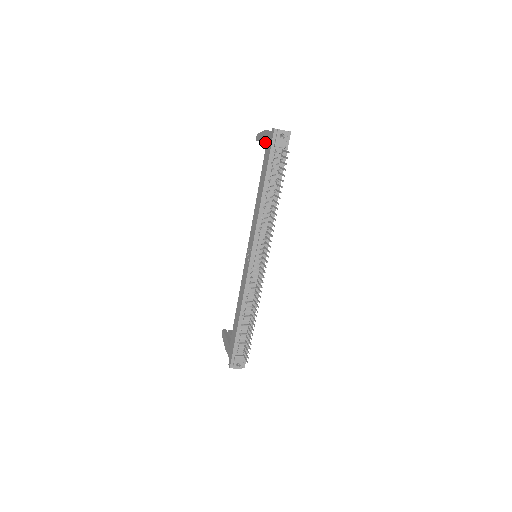
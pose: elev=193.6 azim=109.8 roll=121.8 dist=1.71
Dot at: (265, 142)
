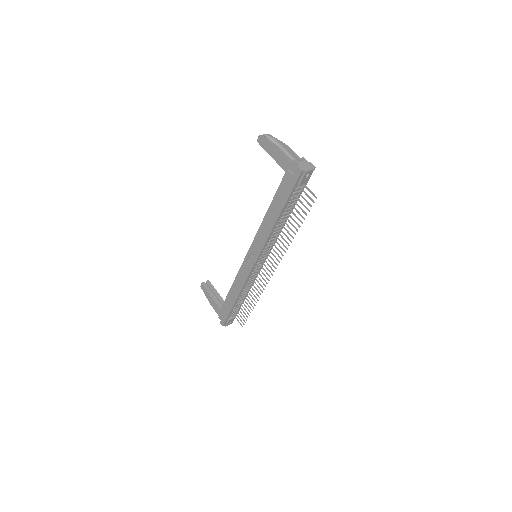
Dot at: (279, 164)
